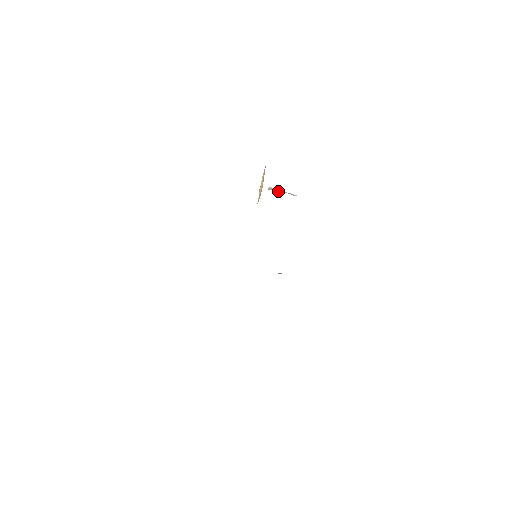
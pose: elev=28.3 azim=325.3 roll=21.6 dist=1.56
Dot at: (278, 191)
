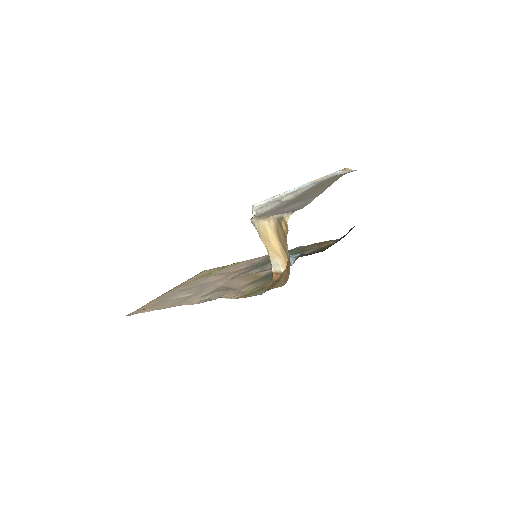
Dot at: (266, 207)
